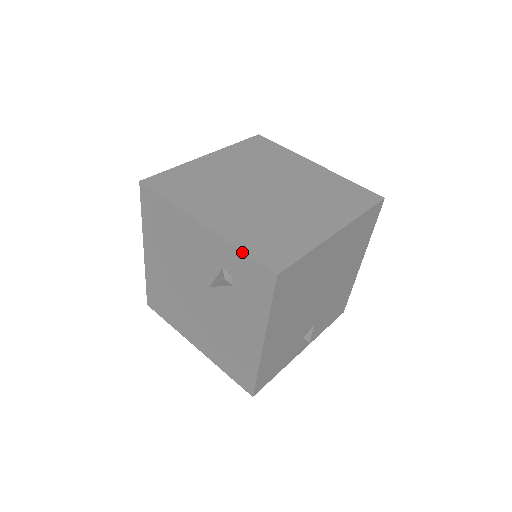
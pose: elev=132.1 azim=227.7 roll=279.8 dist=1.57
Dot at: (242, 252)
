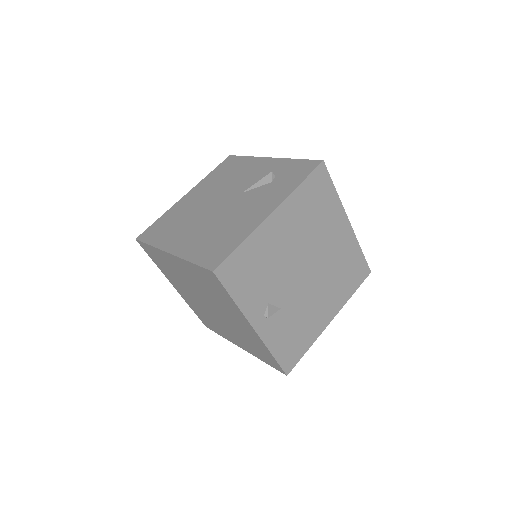
Dot at: (299, 159)
